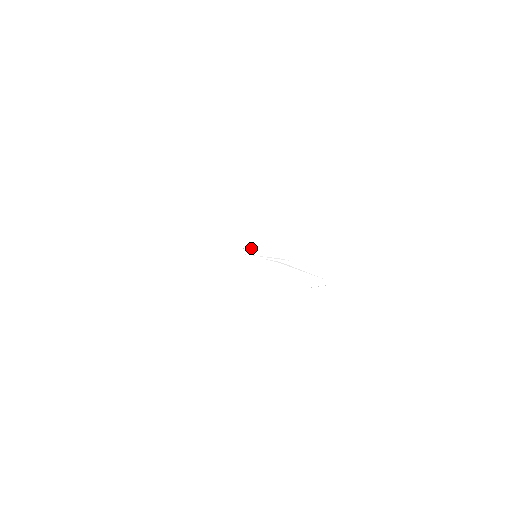
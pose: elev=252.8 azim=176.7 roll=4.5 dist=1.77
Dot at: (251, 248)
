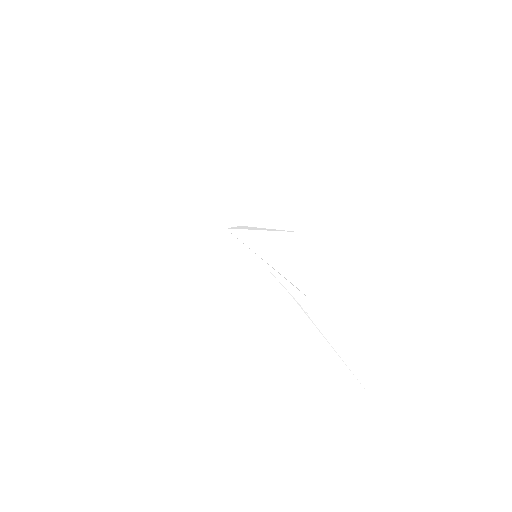
Dot at: (247, 226)
